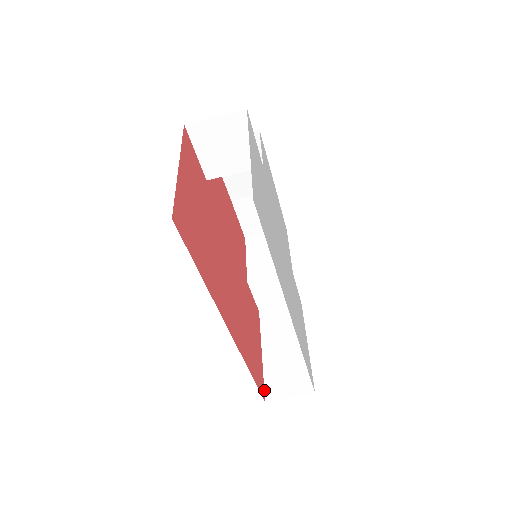
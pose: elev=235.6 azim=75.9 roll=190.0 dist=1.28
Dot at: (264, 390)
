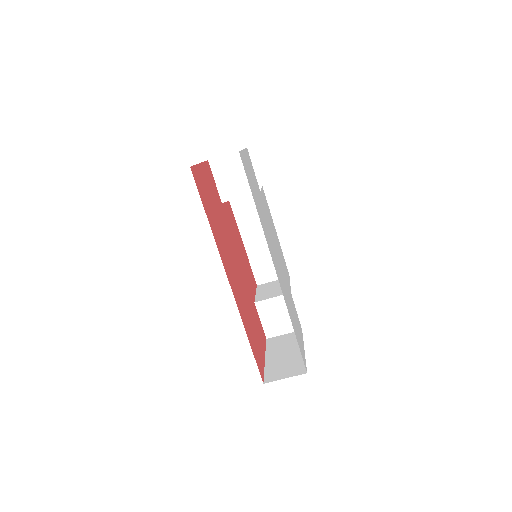
Dot at: (263, 378)
